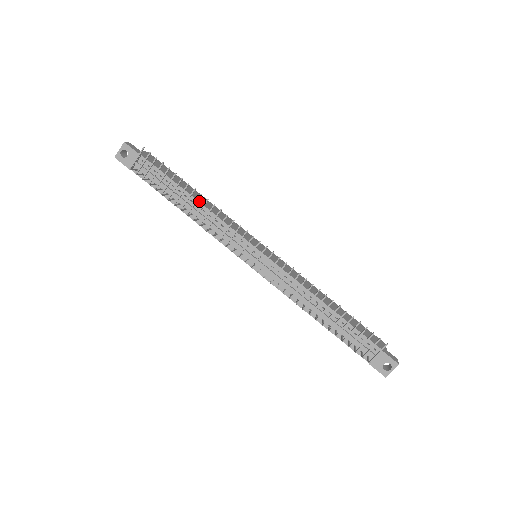
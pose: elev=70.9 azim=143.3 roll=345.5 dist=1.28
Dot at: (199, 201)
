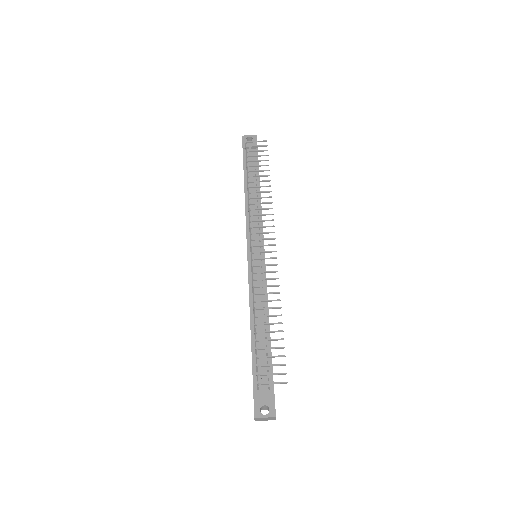
Dot at: occluded
